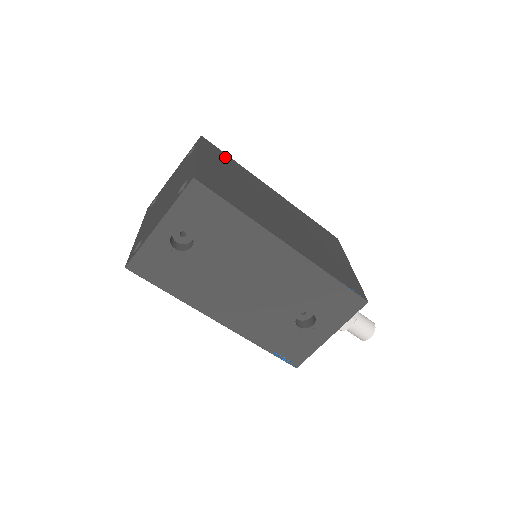
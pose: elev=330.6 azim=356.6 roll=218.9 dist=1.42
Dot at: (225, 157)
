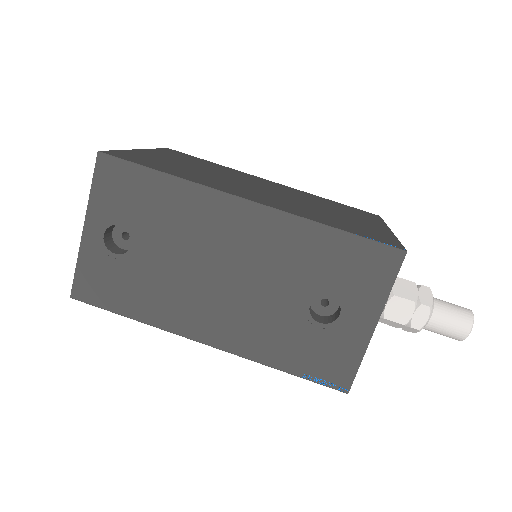
Dot at: (196, 159)
